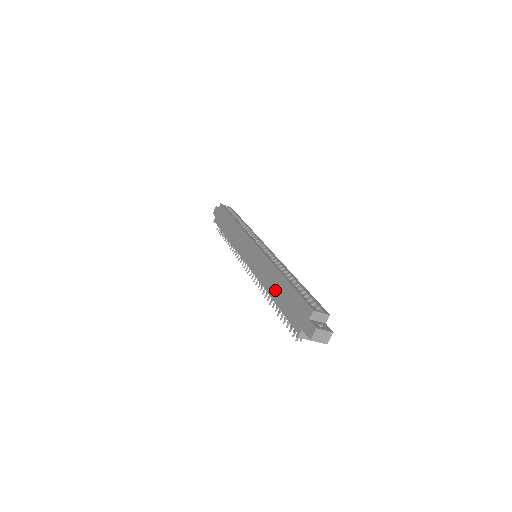
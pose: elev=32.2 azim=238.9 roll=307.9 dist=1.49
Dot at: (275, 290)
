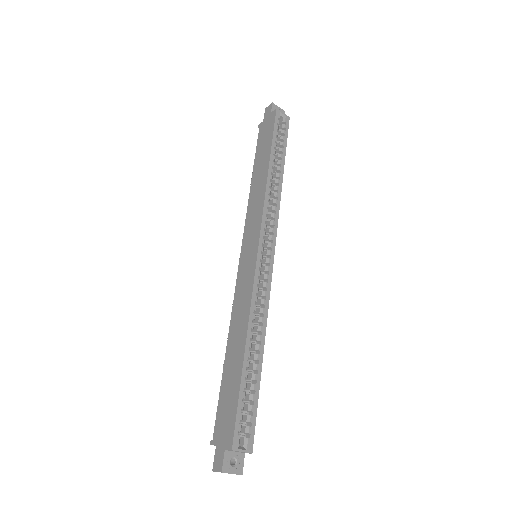
Dot at: (231, 352)
